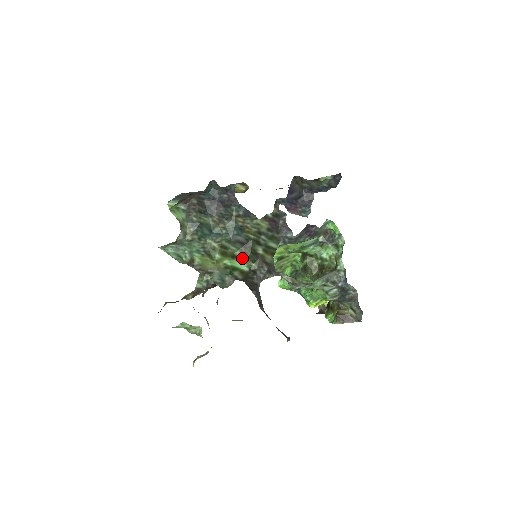
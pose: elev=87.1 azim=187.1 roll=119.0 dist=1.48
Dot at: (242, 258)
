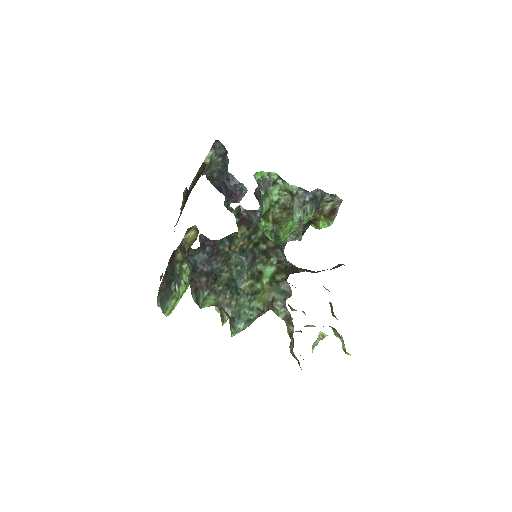
Dot at: (264, 266)
